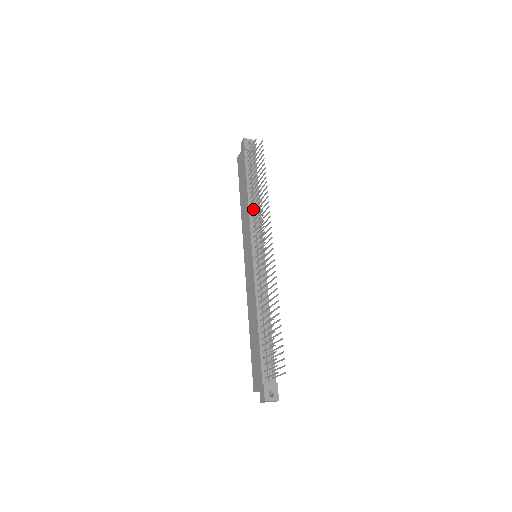
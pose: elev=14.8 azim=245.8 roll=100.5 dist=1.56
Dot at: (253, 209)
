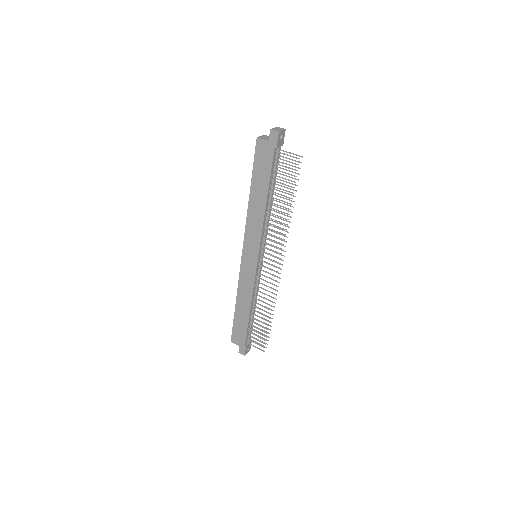
Dot at: (266, 217)
